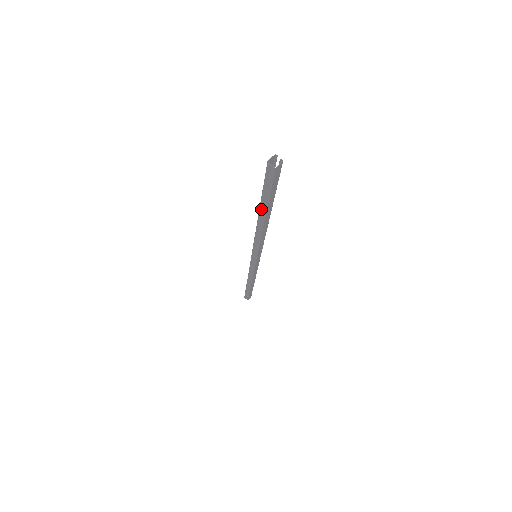
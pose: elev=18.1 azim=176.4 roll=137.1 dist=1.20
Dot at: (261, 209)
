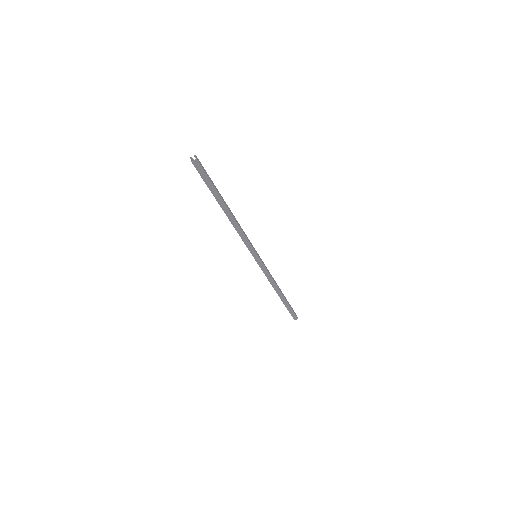
Dot at: (219, 202)
